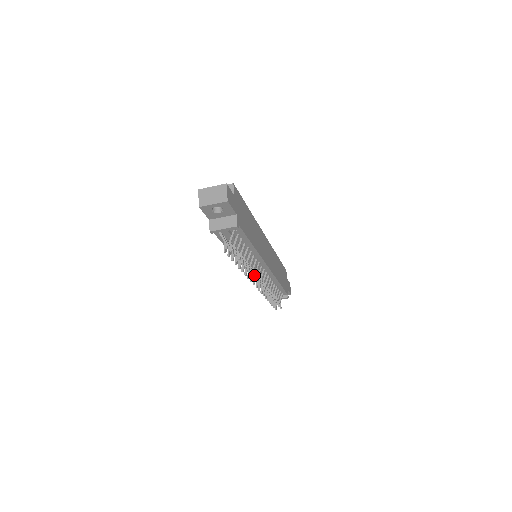
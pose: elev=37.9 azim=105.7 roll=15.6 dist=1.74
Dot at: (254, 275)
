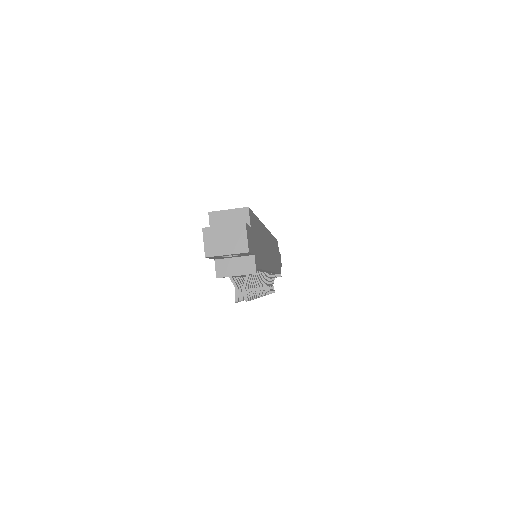
Dot at: (260, 294)
